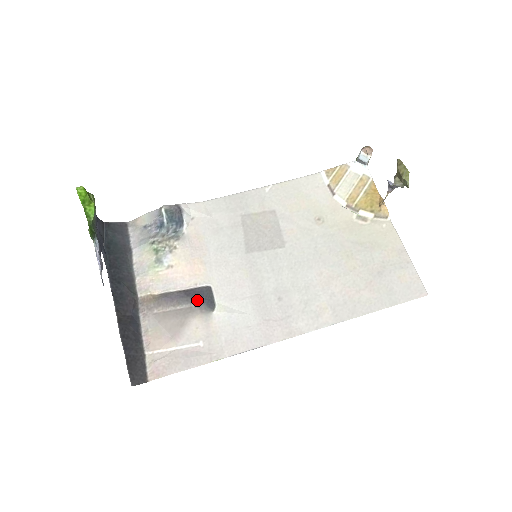
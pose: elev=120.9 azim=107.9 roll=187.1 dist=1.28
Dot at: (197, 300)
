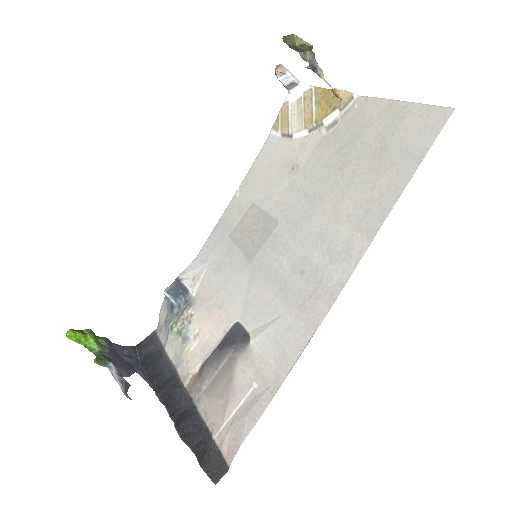
Dot at: (231, 345)
